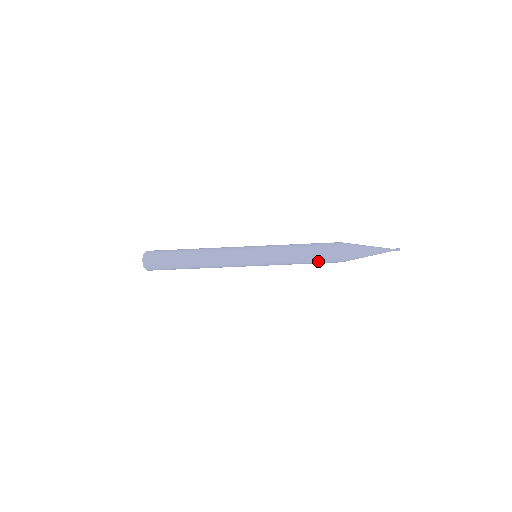
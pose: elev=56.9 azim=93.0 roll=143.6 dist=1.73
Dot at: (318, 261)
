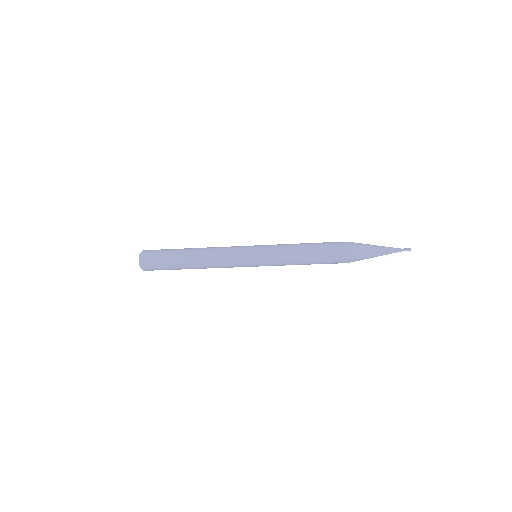
Dot at: (321, 262)
